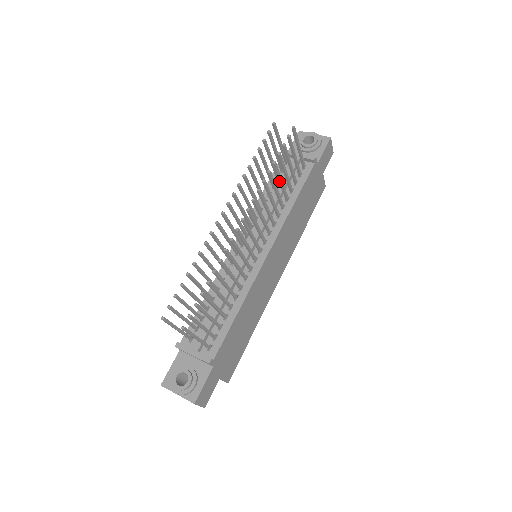
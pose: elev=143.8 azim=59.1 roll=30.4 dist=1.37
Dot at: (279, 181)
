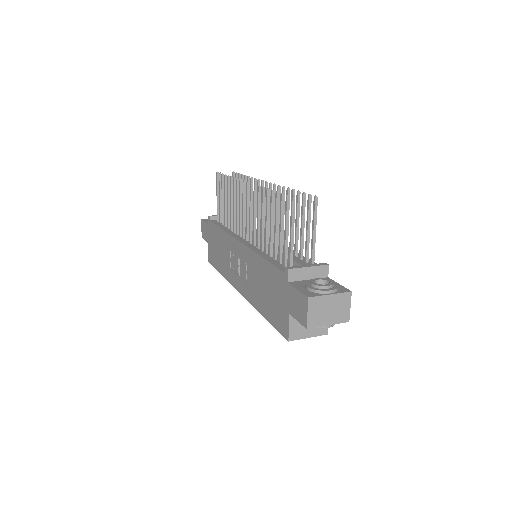
Dot at: occluded
